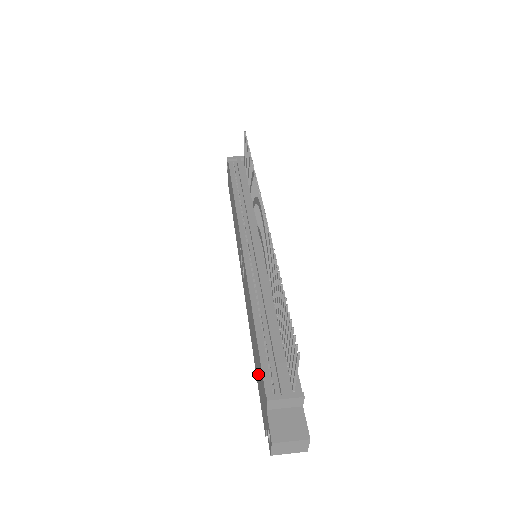
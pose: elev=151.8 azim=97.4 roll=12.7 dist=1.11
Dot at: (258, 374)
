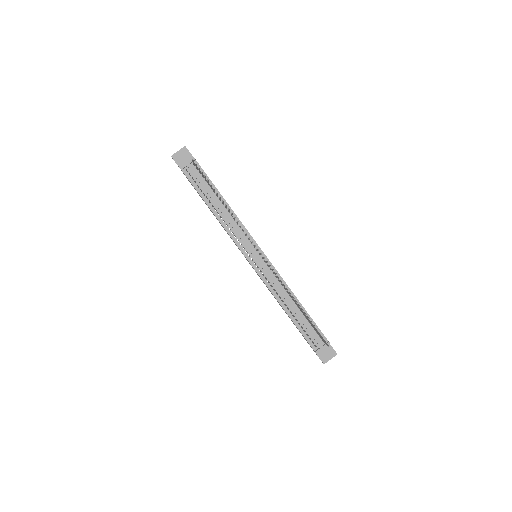
Dot at: occluded
